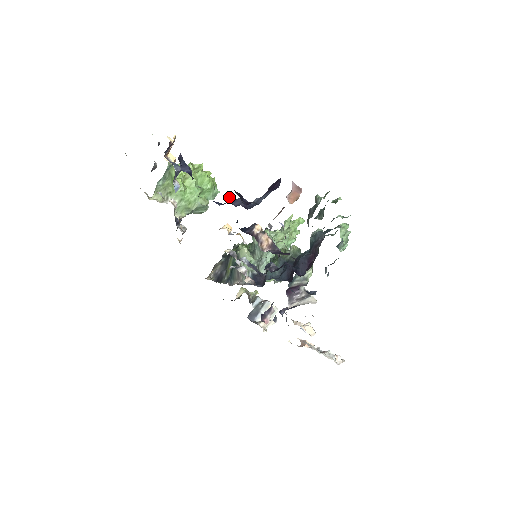
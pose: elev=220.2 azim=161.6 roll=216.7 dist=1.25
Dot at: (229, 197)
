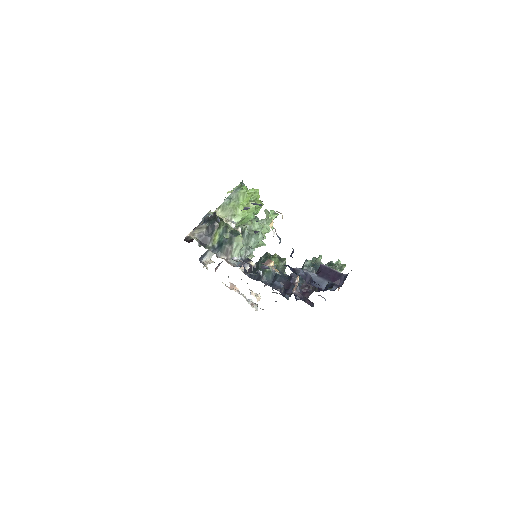
Dot at: (304, 274)
